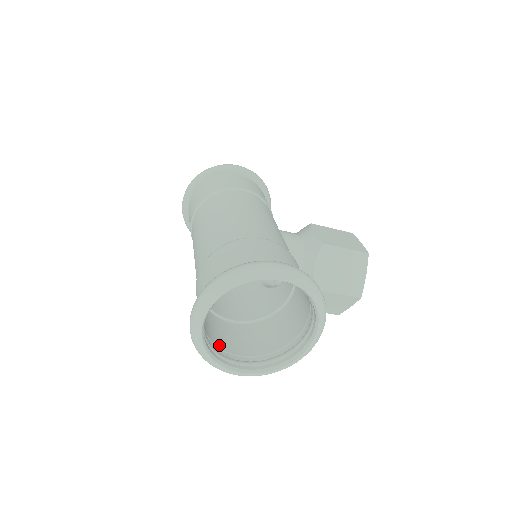
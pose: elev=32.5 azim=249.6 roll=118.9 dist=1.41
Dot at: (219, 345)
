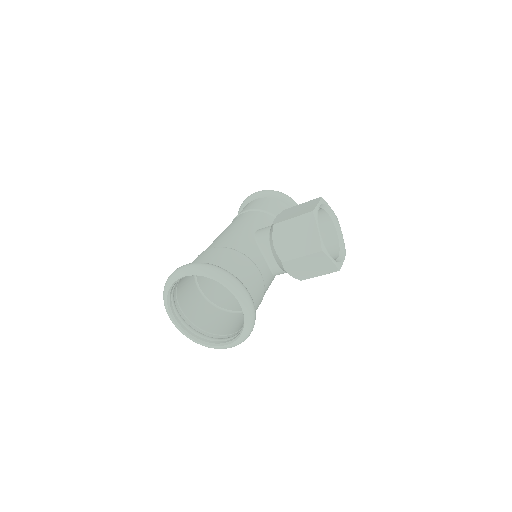
Dot at: (214, 332)
